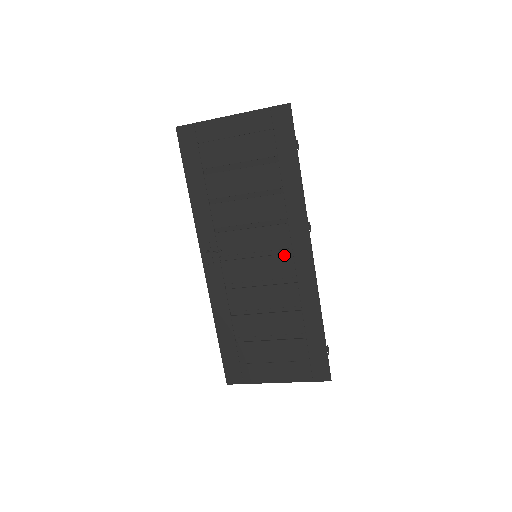
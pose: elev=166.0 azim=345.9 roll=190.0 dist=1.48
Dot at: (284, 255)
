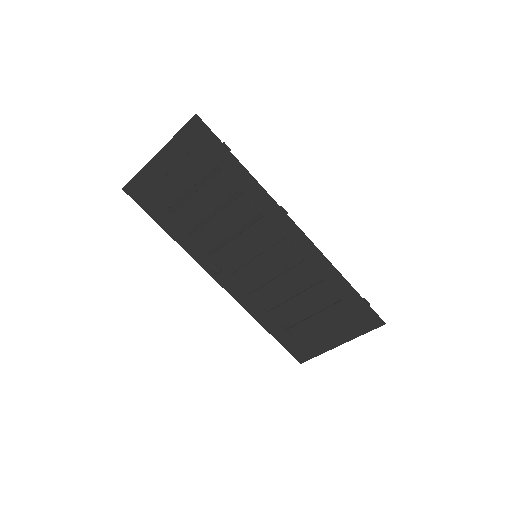
Dot at: (278, 244)
